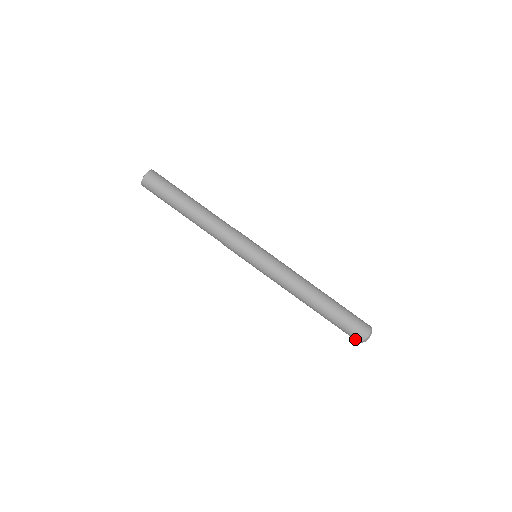
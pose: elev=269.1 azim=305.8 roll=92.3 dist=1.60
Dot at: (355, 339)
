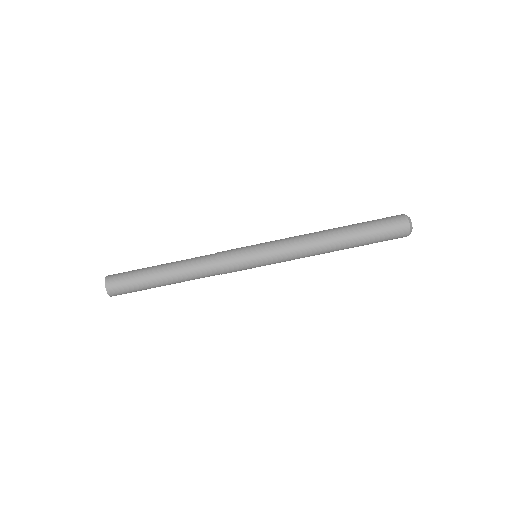
Dot at: (402, 235)
